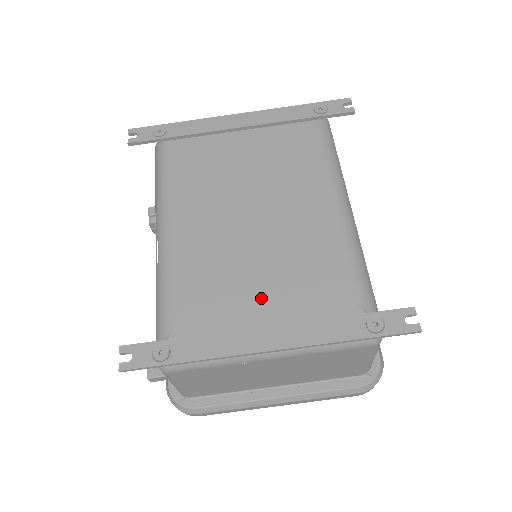
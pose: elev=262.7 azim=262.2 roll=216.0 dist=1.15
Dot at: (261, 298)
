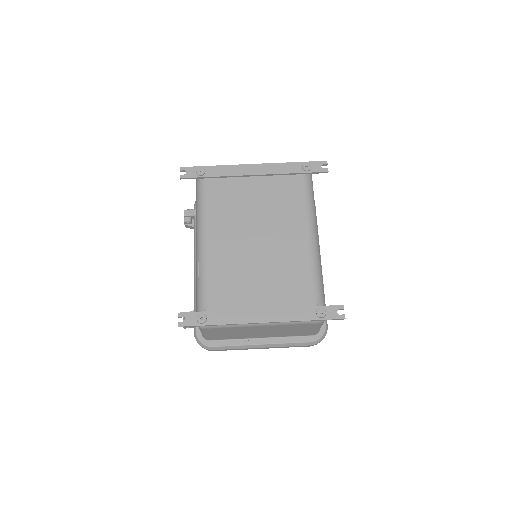
Dot at: (259, 291)
